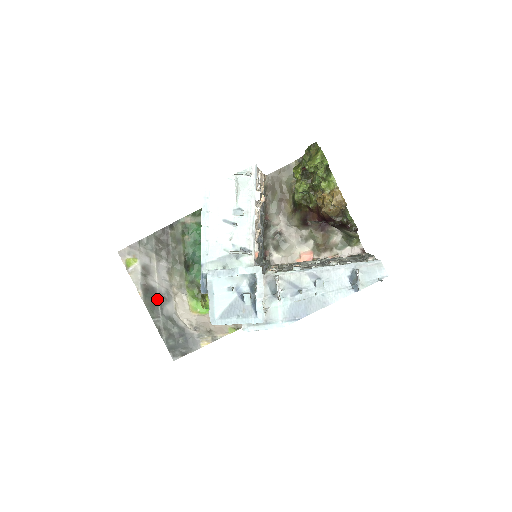
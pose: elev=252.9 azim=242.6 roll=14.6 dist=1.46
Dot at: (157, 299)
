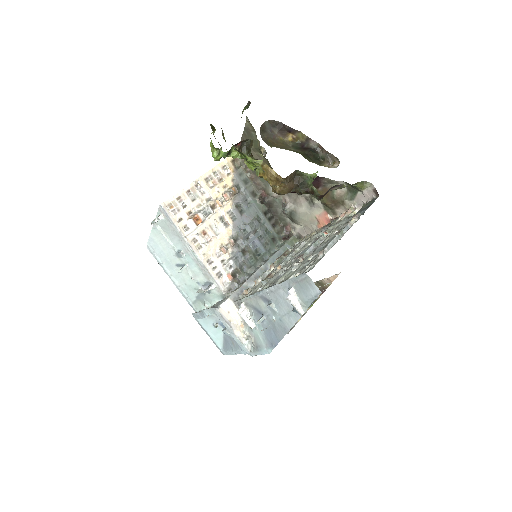
Dot at: occluded
